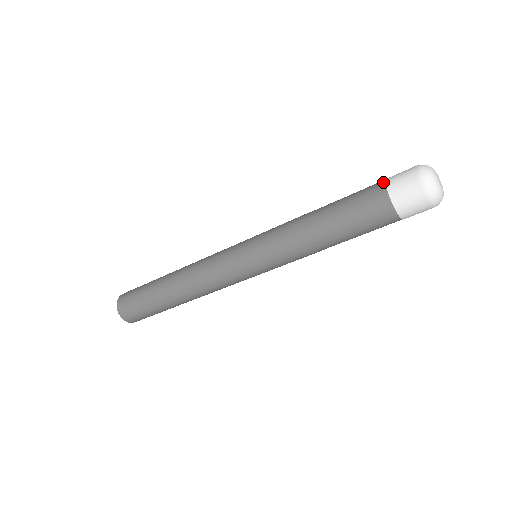
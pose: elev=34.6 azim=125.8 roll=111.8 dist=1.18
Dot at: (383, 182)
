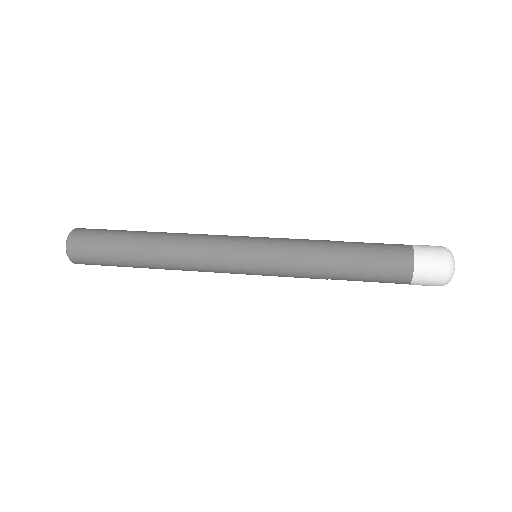
Dot at: (412, 255)
